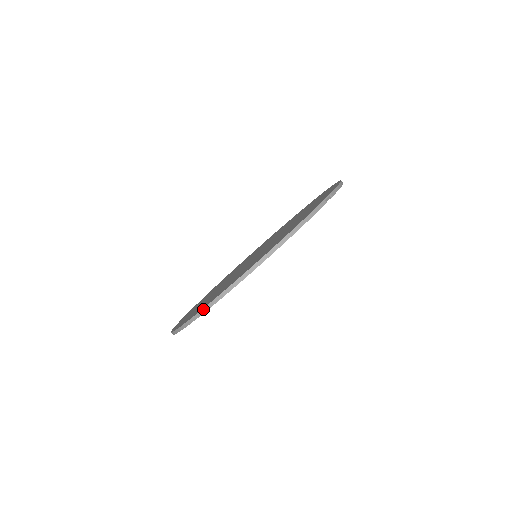
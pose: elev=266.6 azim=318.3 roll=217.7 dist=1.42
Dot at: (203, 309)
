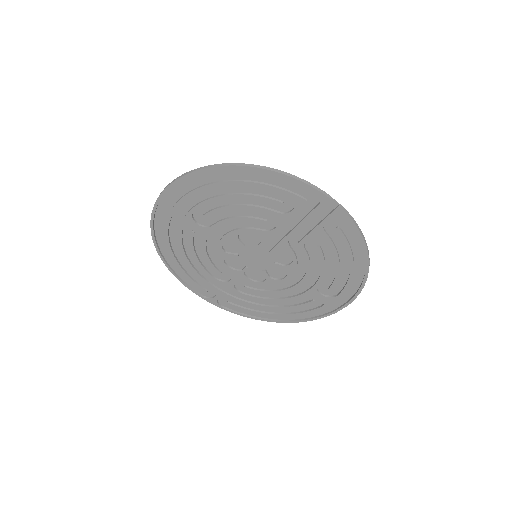
Dot at: (182, 175)
